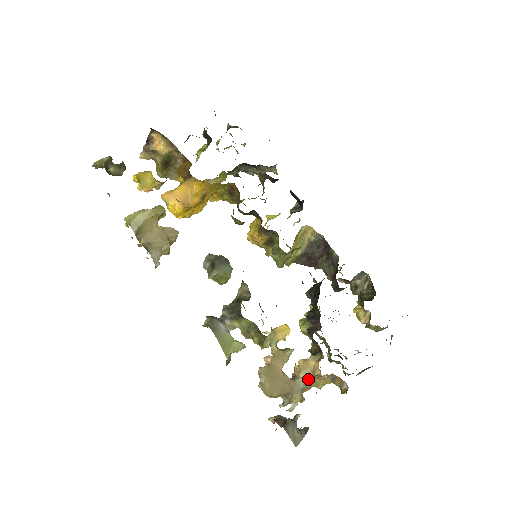
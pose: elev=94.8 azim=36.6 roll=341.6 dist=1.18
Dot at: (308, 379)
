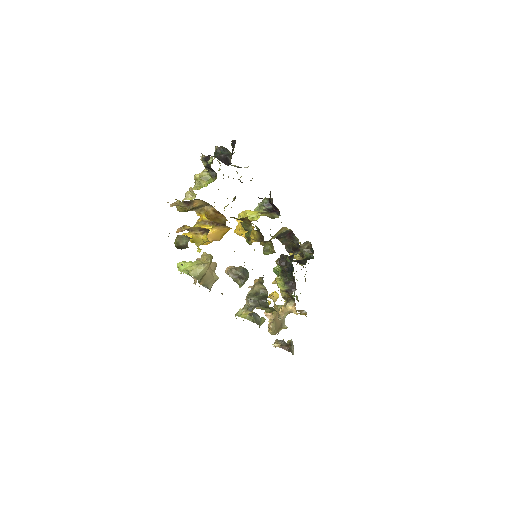
Dot at: occluded
